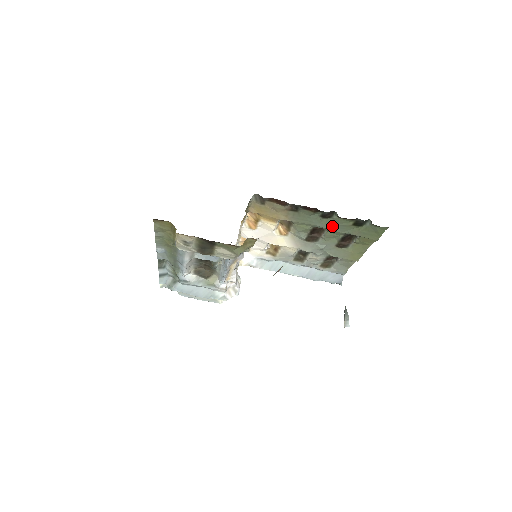
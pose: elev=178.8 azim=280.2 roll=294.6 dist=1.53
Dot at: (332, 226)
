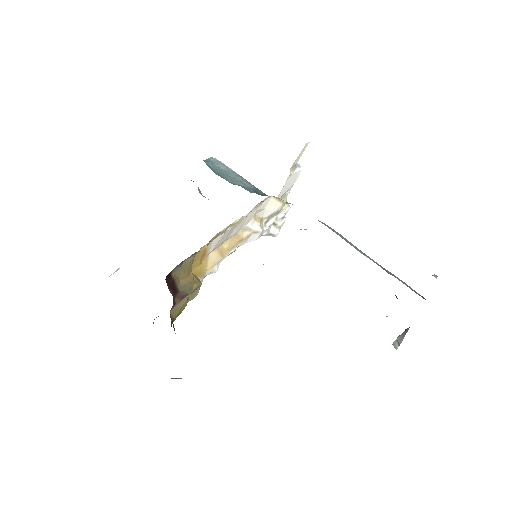
Dot at: occluded
